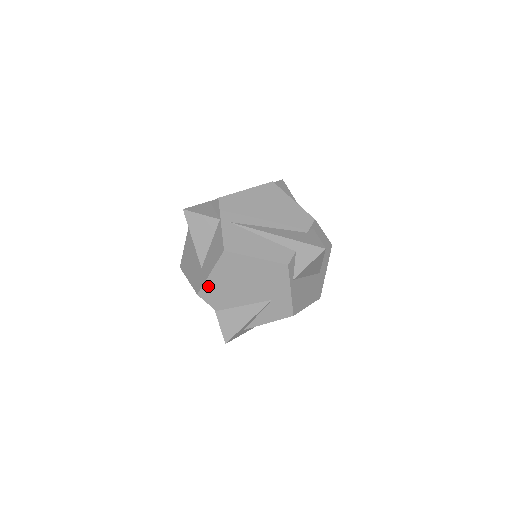
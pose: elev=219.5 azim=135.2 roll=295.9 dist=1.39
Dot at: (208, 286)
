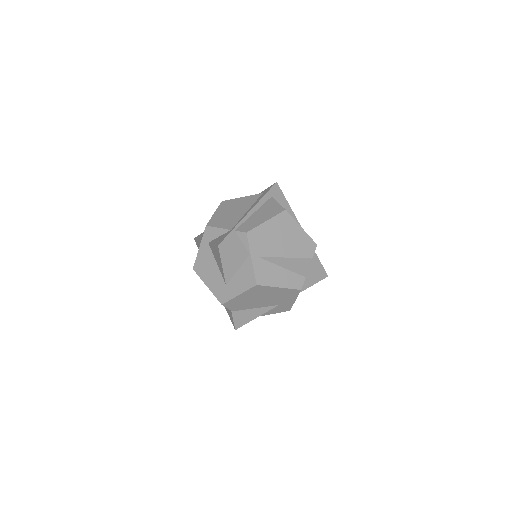
Dot at: (233, 301)
